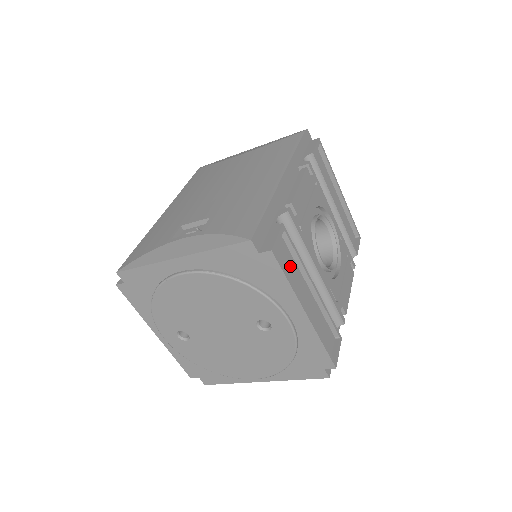
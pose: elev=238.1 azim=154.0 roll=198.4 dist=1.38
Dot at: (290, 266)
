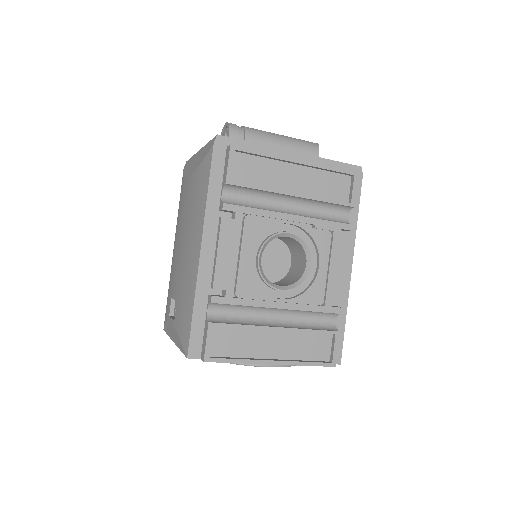
Dot at: (239, 338)
